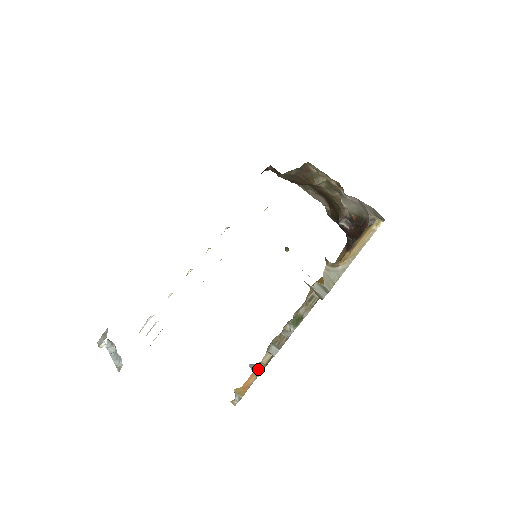
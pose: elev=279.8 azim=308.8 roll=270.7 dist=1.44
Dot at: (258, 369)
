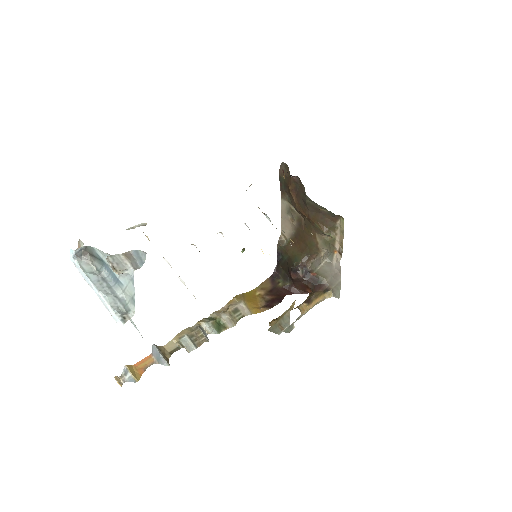
Dot at: (165, 356)
